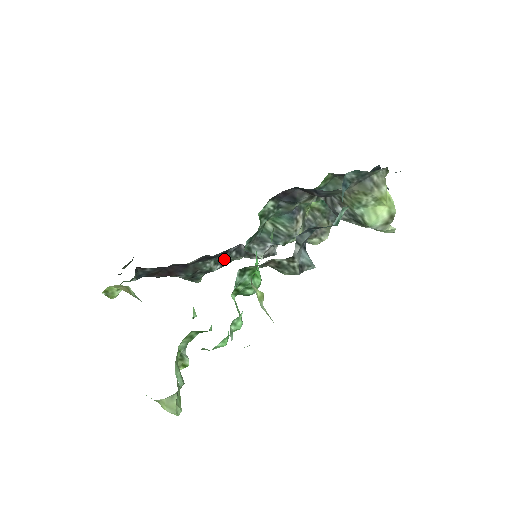
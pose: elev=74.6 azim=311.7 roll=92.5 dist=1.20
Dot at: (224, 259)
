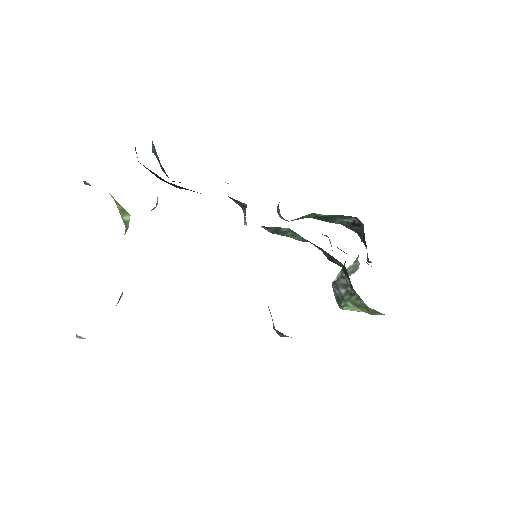
Dot at: occluded
